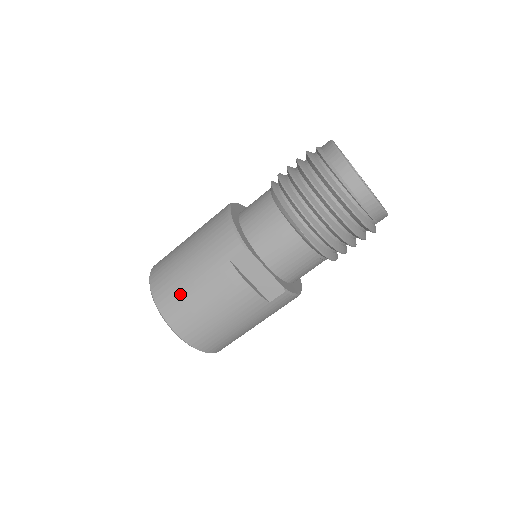
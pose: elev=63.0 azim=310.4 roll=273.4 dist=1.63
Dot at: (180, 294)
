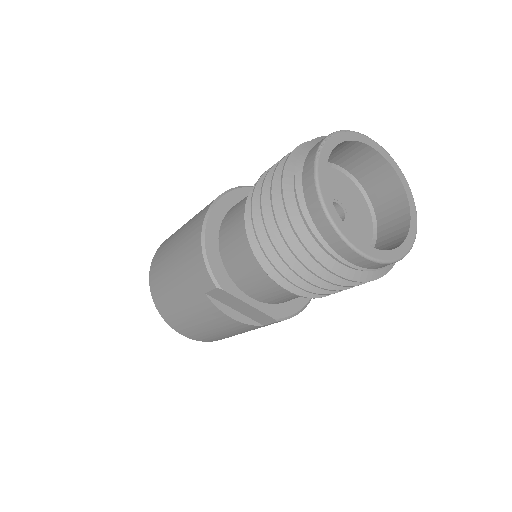
Dot at: (171, 307)
